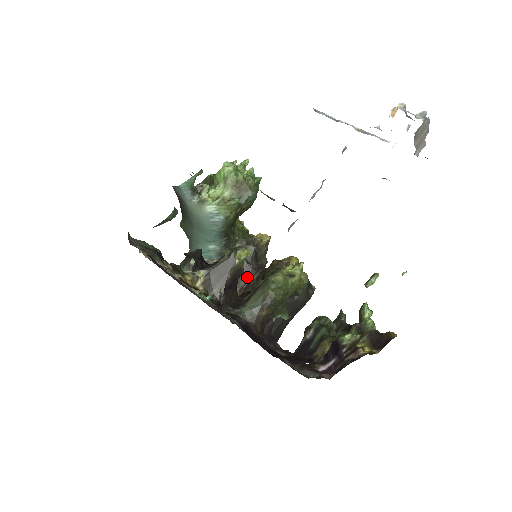
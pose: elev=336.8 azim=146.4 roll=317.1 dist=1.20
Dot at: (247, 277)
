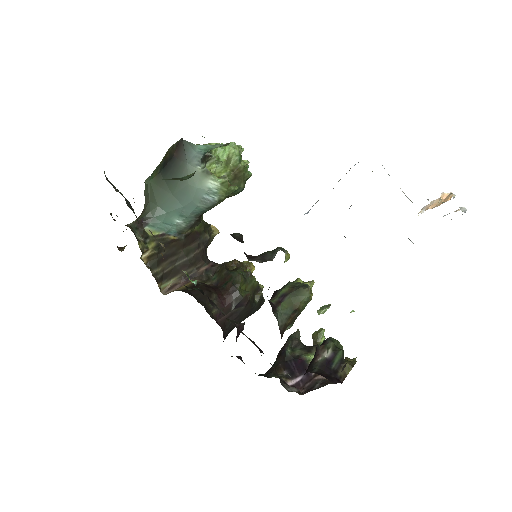
Dot at: (195, 266)
